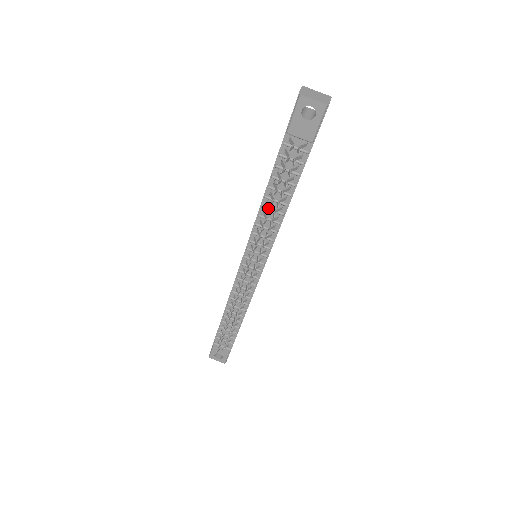
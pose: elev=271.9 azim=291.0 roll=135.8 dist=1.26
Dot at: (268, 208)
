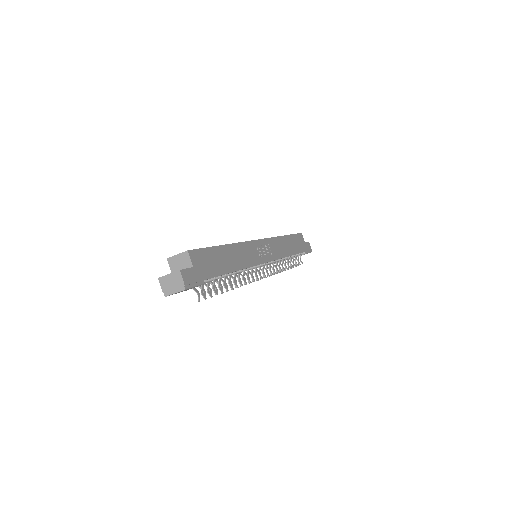
Dot at: occluded
